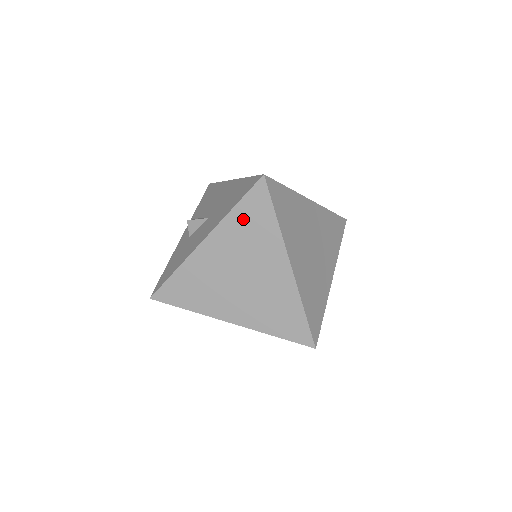
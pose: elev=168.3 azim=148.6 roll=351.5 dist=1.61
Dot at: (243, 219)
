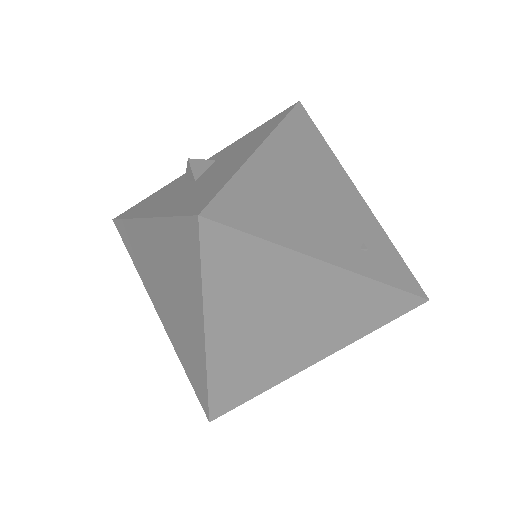
Dot at: (174, 240)
